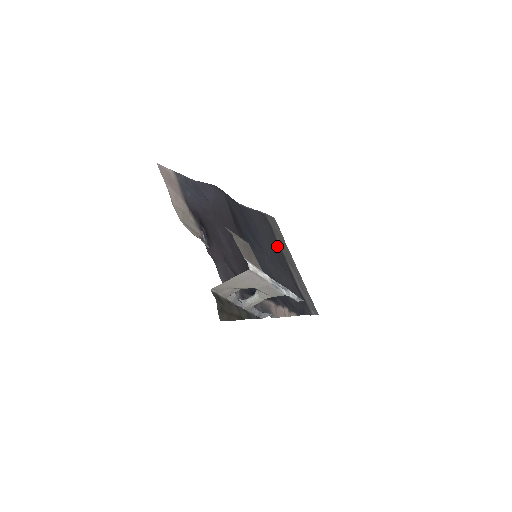
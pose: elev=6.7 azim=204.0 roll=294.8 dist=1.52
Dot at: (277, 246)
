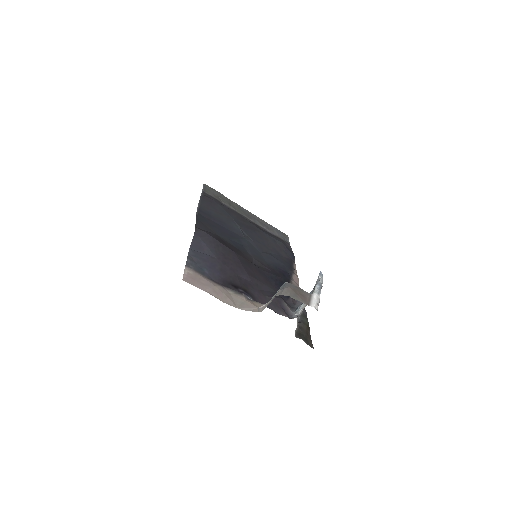
Dot at: (234, 214)
